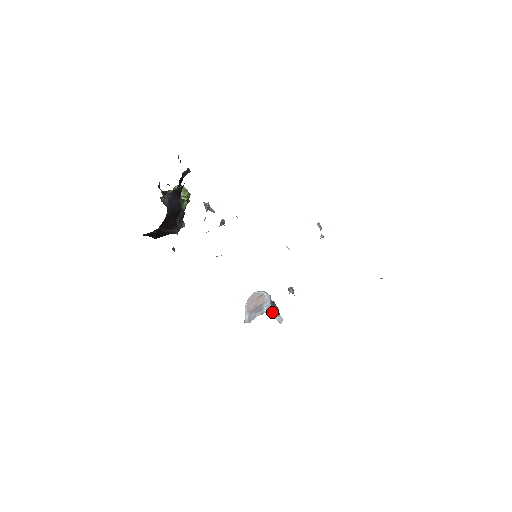
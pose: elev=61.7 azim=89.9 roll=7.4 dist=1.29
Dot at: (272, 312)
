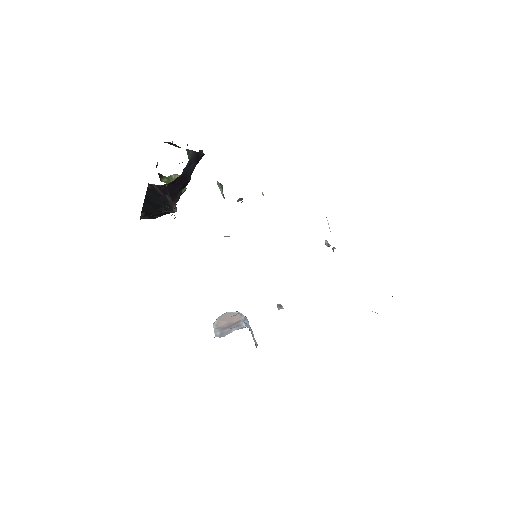
Dot at: (251, 331)
